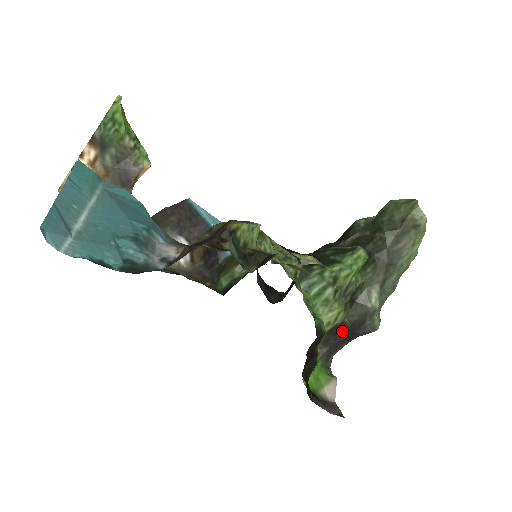
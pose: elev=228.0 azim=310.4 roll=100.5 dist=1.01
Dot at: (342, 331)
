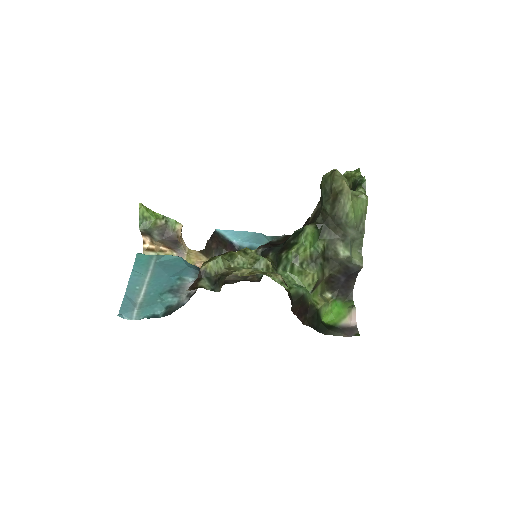
Dot at: (337, 278)
